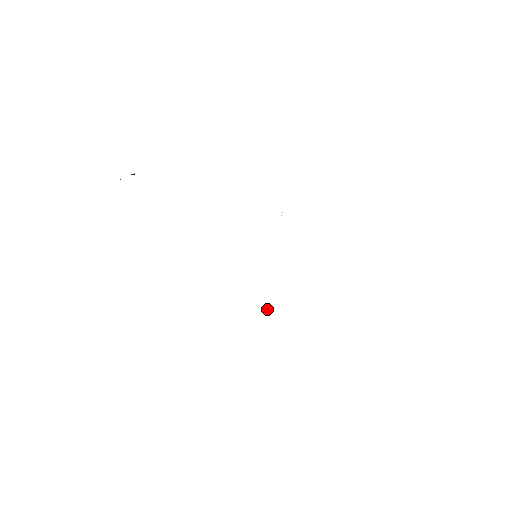
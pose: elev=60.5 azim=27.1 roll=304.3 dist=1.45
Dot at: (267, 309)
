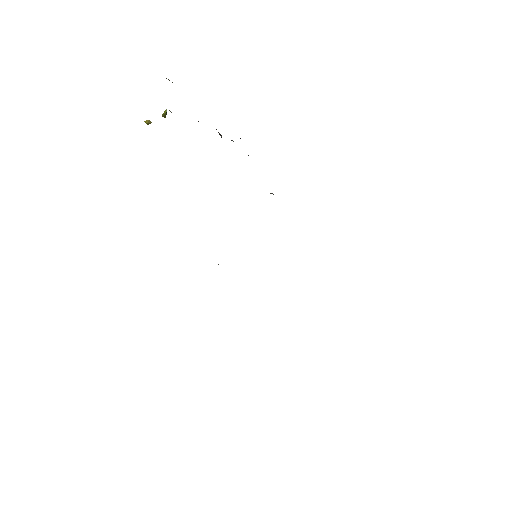
Dot at: occluded
